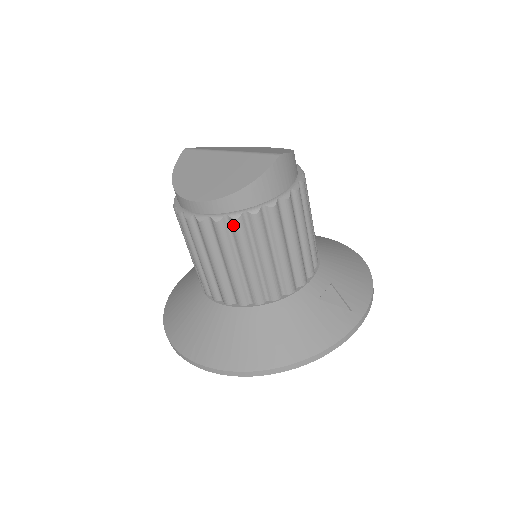
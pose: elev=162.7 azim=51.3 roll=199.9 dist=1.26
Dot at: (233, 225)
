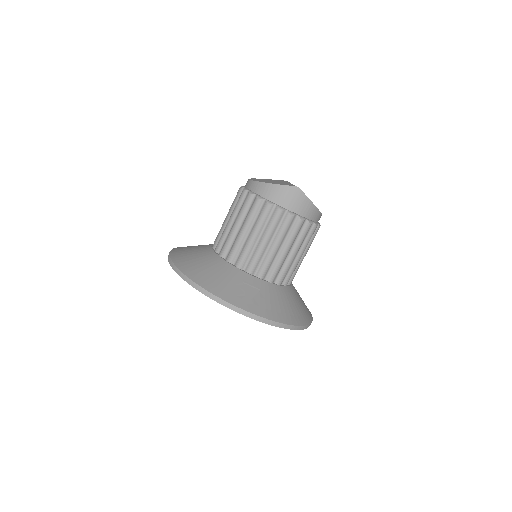
Dot at: (247, 197)
